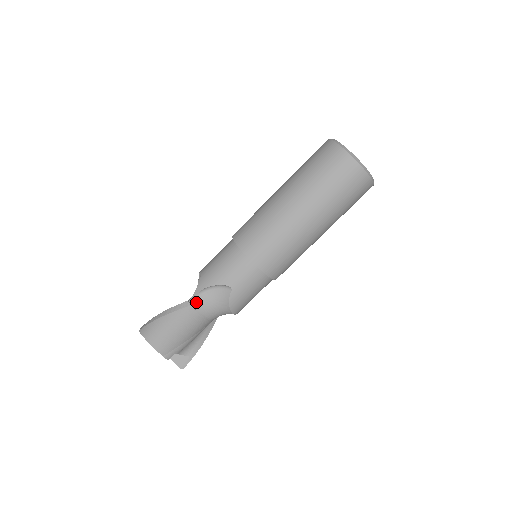
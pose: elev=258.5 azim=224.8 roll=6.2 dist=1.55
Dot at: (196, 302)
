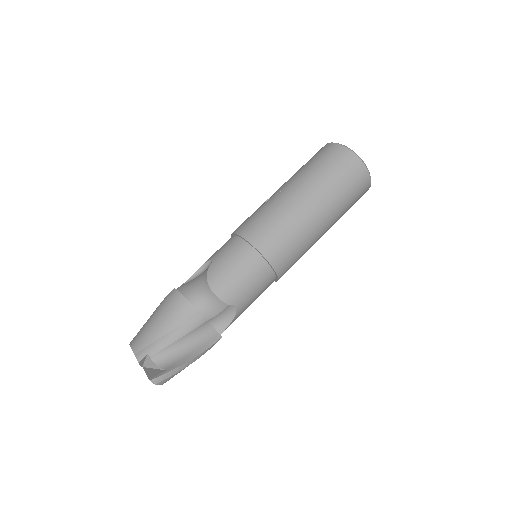
Dot at: (181, 286)
